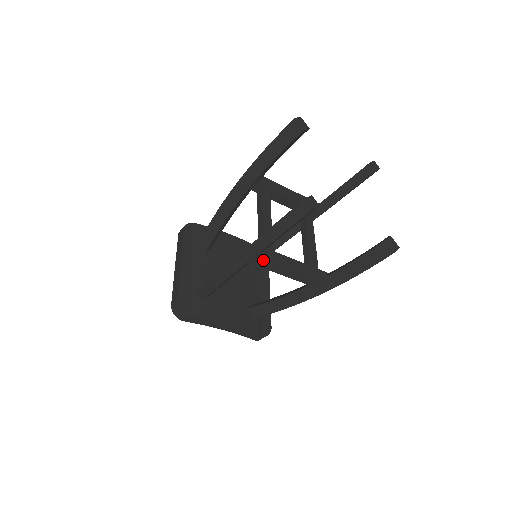
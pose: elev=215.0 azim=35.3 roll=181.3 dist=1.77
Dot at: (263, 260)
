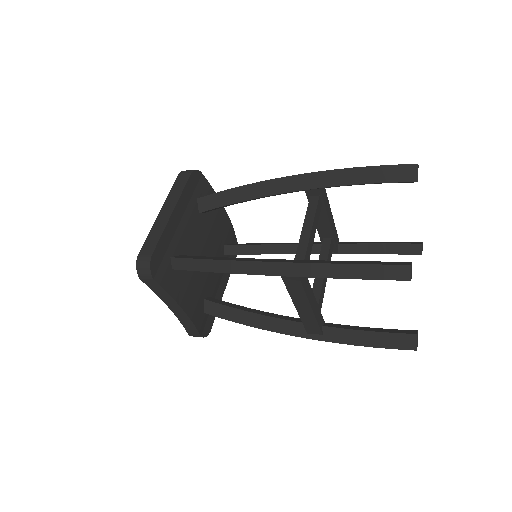
Dot at: (297, 283)
